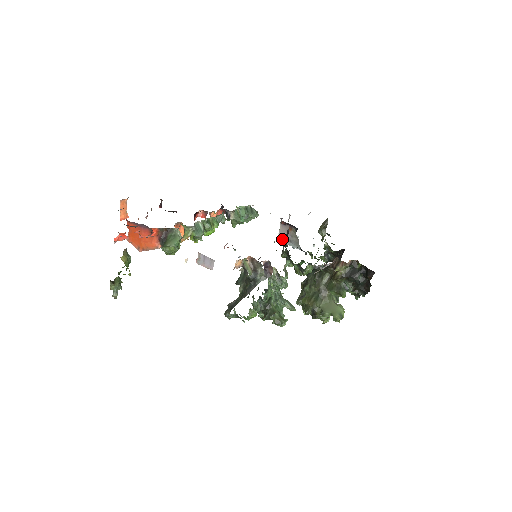
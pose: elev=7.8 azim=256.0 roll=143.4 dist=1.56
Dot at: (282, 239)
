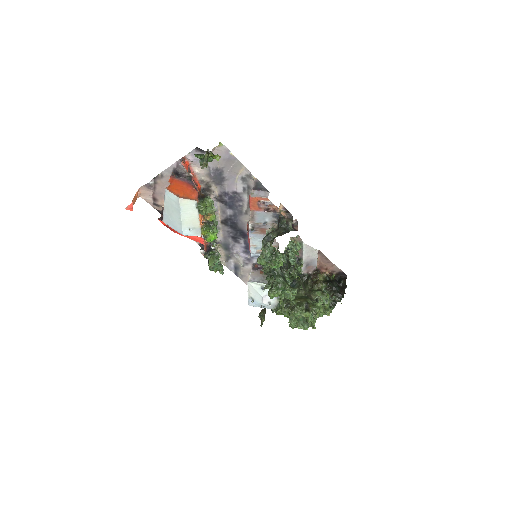
Dot at: (254, 280)
